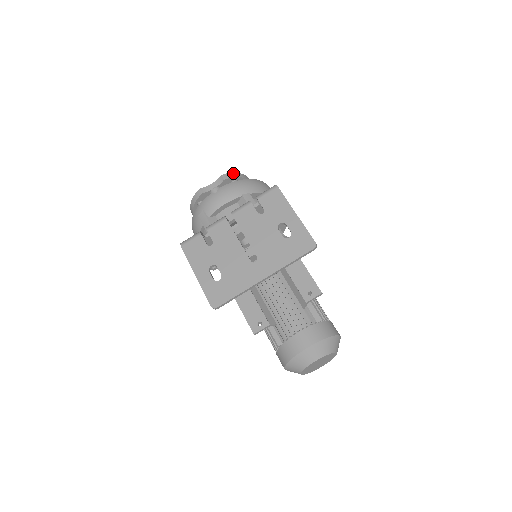
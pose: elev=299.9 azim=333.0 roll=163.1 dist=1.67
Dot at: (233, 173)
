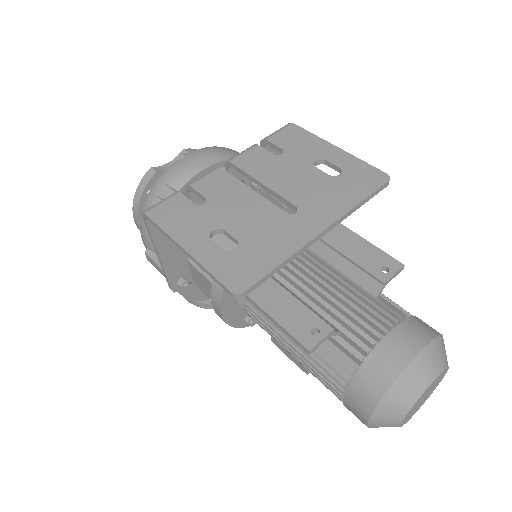
Dot at: occluded
